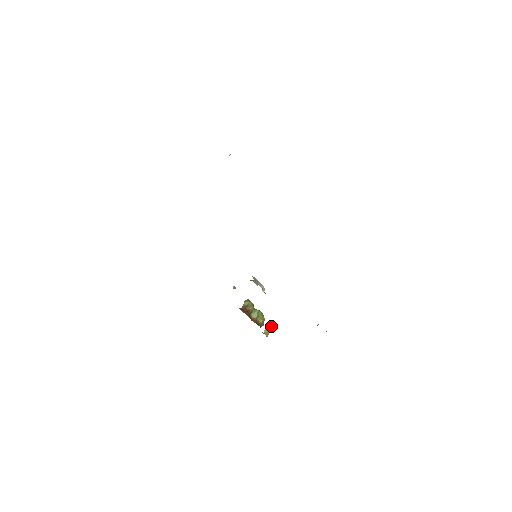
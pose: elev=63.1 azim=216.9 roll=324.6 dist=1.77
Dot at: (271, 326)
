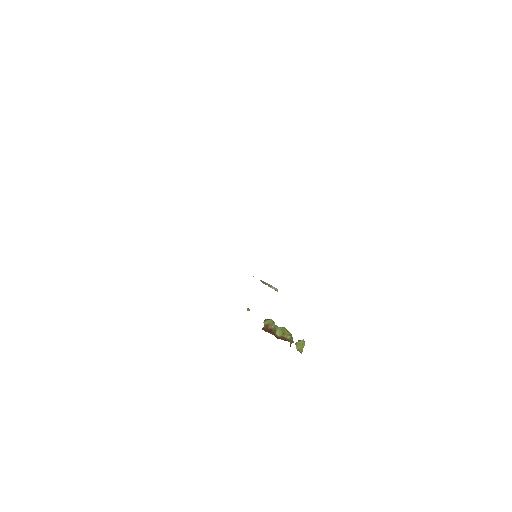
Dot at: (301, 341)
